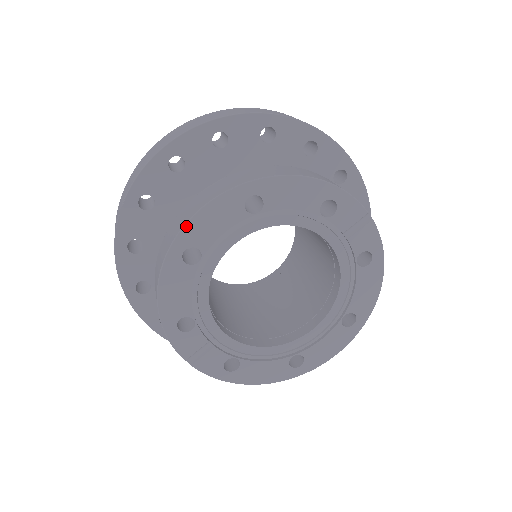
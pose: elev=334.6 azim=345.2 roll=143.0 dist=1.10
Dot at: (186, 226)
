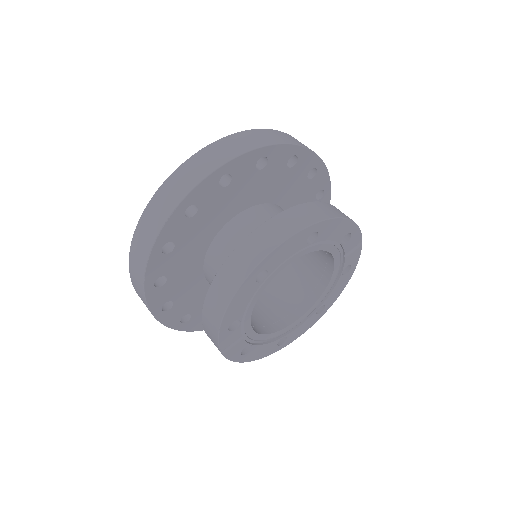
Dot at: (269, 255)
